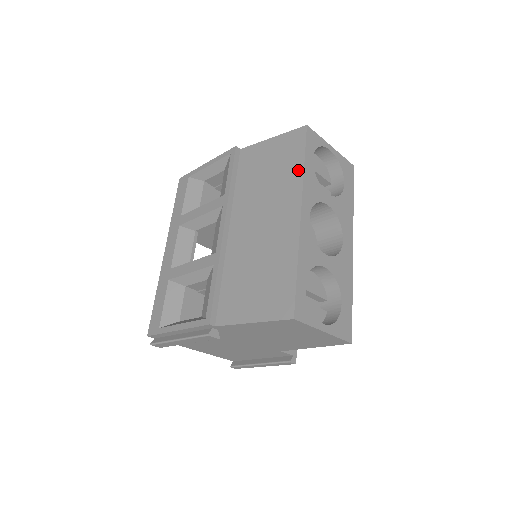
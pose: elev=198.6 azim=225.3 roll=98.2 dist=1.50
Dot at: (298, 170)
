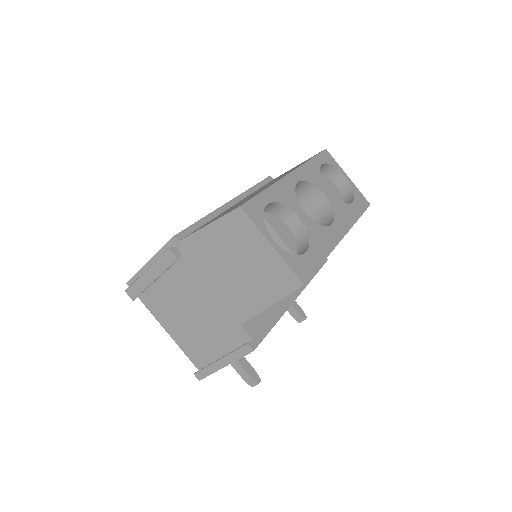
Dot at: (304, 162)
